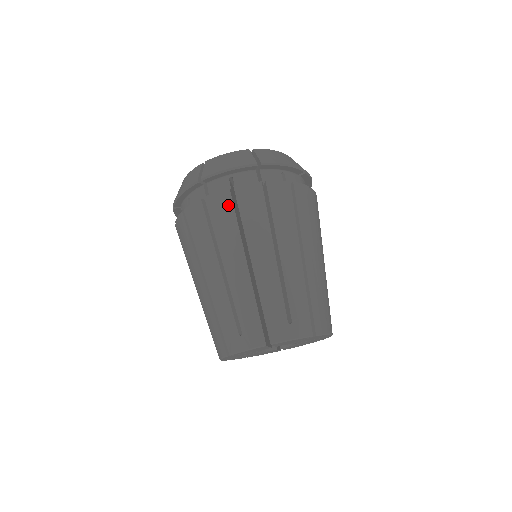
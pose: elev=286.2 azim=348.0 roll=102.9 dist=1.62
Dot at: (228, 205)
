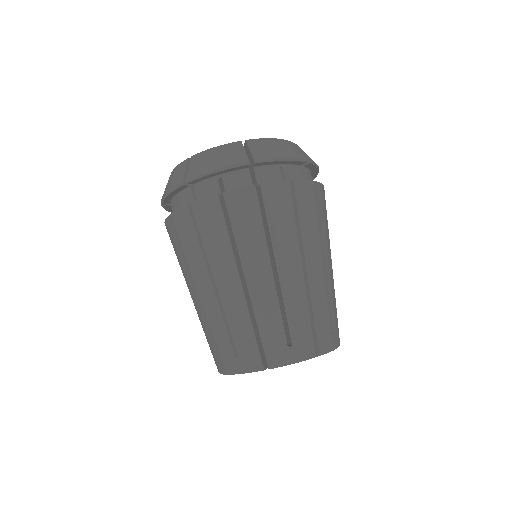
Dot at: (287, 199)
